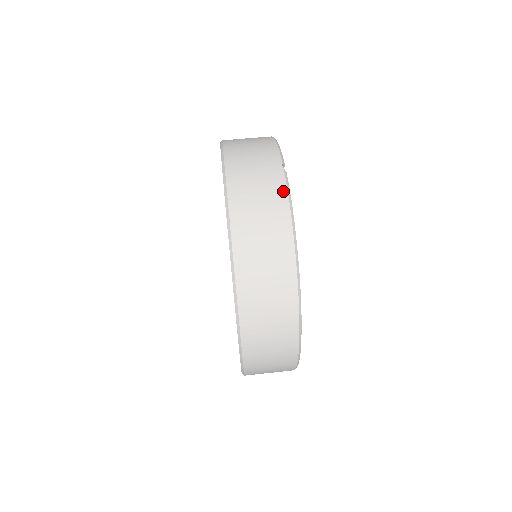
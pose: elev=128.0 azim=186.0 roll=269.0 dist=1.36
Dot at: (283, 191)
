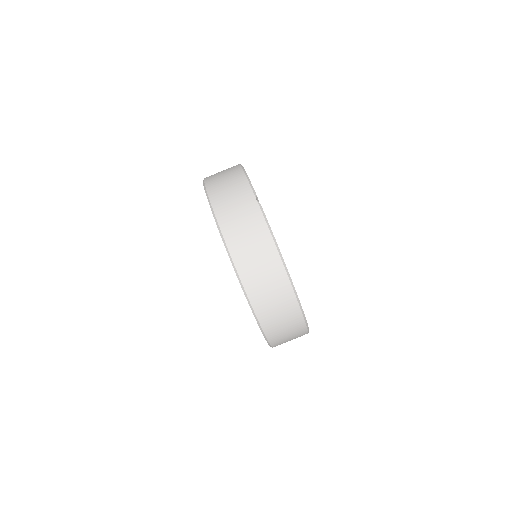
Dot at: (262, 221)
